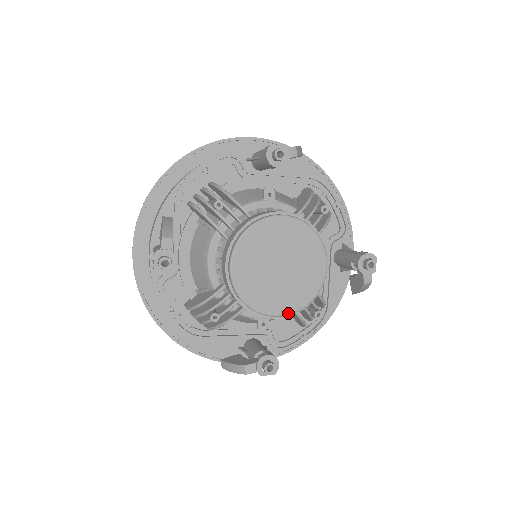
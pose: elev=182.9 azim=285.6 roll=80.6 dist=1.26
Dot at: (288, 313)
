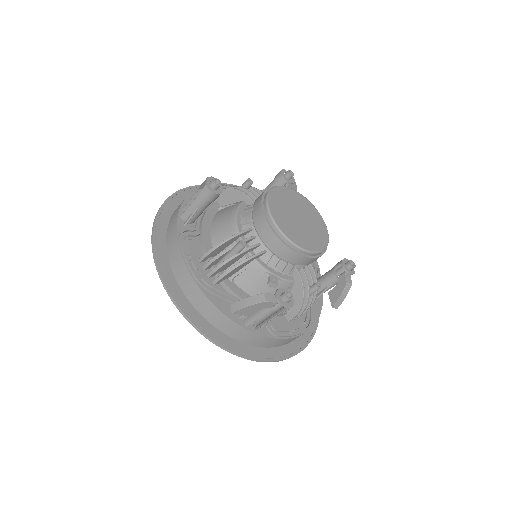
Dot at: (306, 249)
